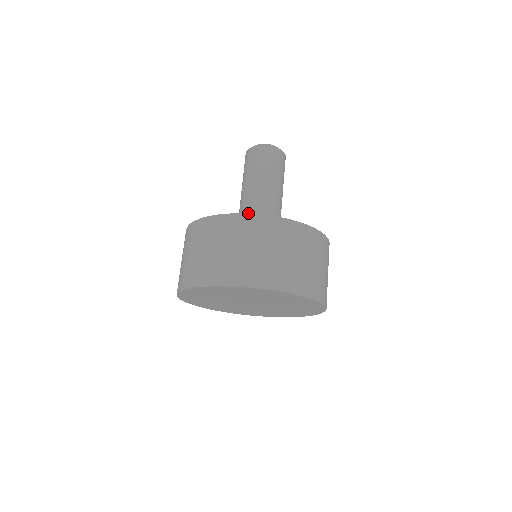
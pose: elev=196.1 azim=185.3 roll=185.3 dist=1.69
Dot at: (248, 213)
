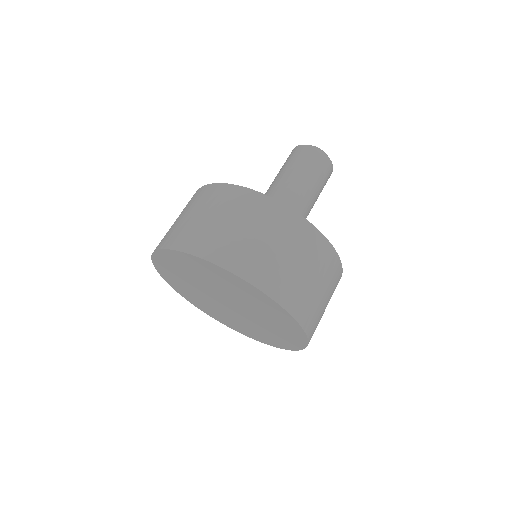
Dot at: occluded
